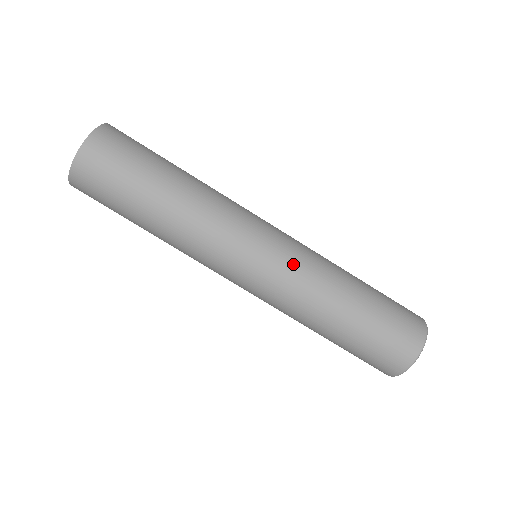
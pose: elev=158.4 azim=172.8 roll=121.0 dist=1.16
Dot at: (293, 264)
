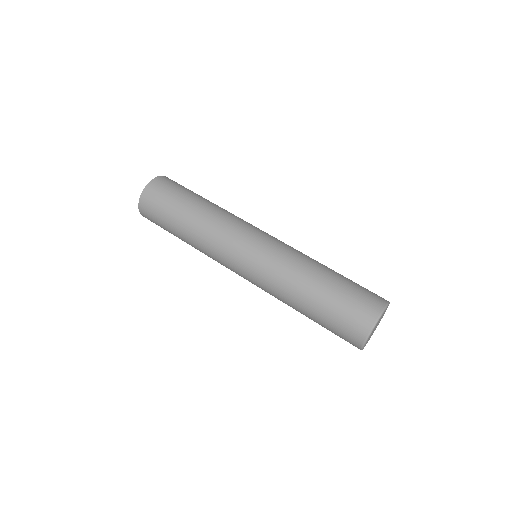
Dot at: (285, 244)
